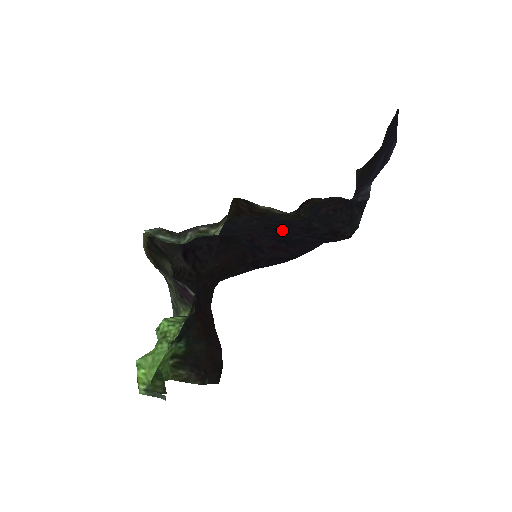
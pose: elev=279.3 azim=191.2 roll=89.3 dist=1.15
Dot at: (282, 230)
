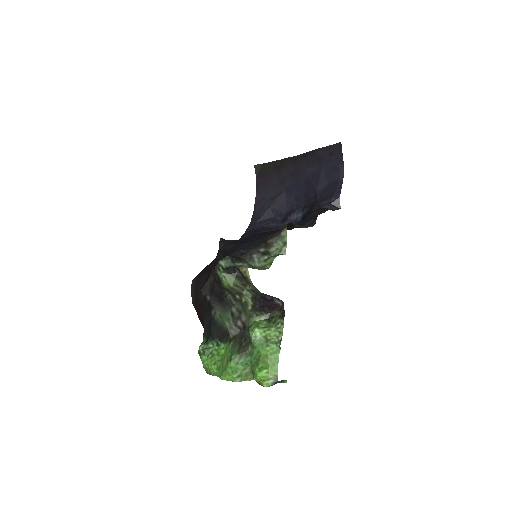
Dot at: occluded
